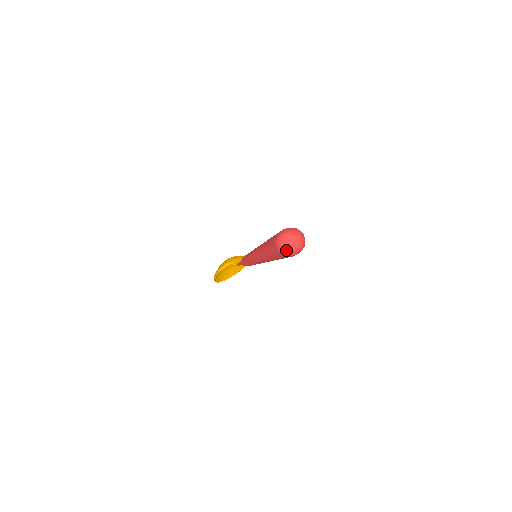
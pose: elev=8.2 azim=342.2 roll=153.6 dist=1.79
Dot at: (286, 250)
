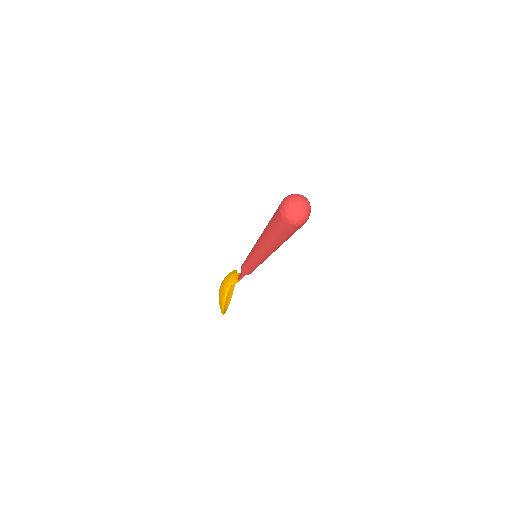
Dot at: (300, 219)
